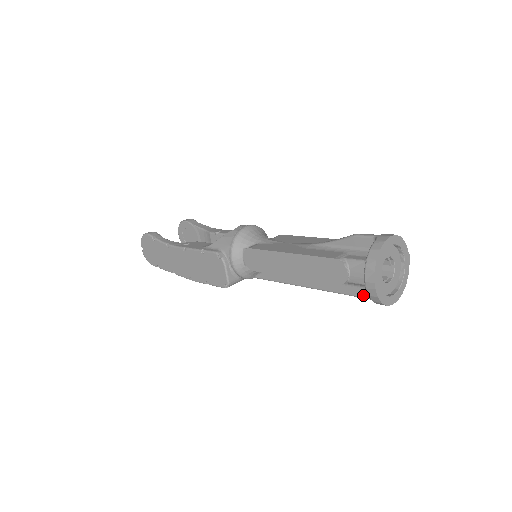
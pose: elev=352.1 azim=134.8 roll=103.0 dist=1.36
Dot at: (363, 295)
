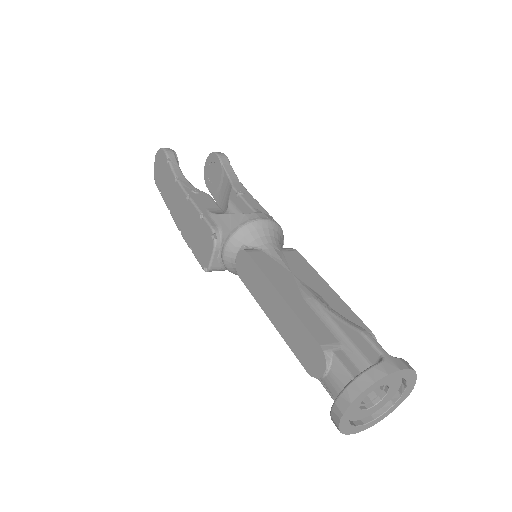
Dot at: occluded
